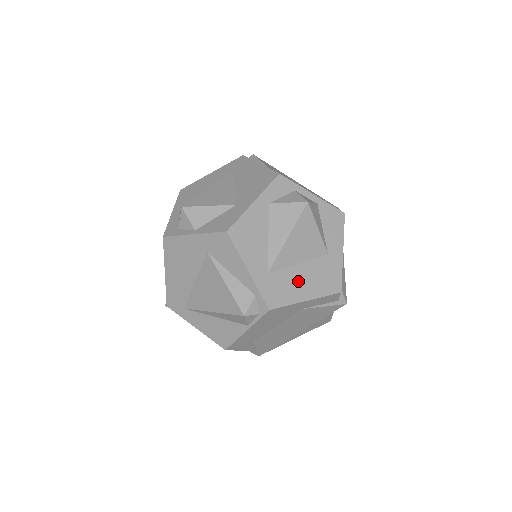
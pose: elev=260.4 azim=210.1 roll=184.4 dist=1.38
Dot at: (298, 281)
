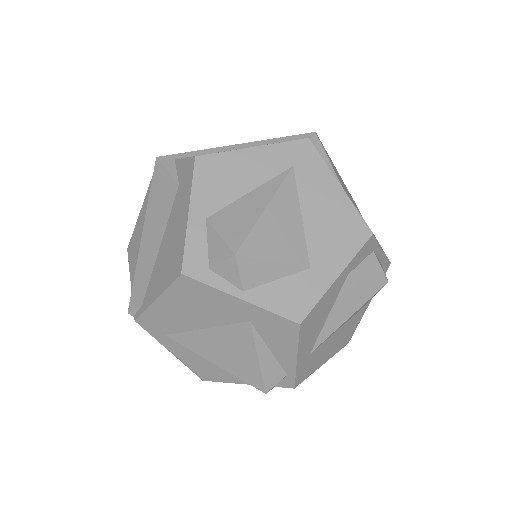
Dot at: (327, 349)
